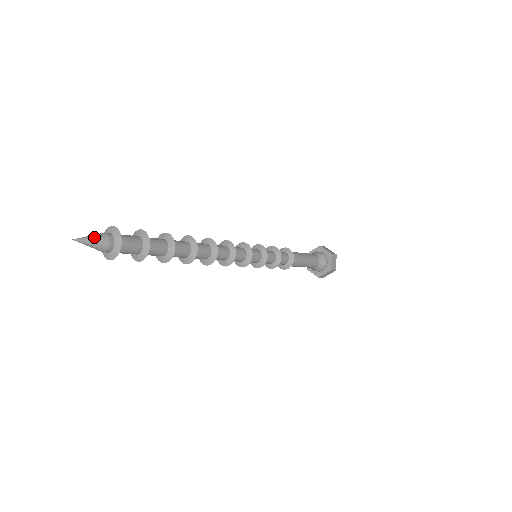
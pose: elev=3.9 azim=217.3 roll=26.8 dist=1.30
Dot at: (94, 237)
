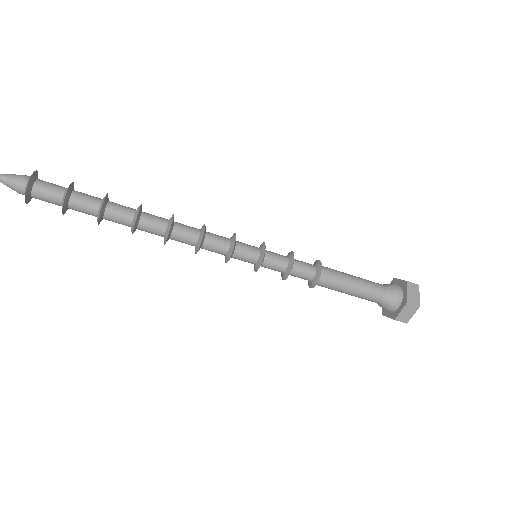
Dot at: (10, 176)
